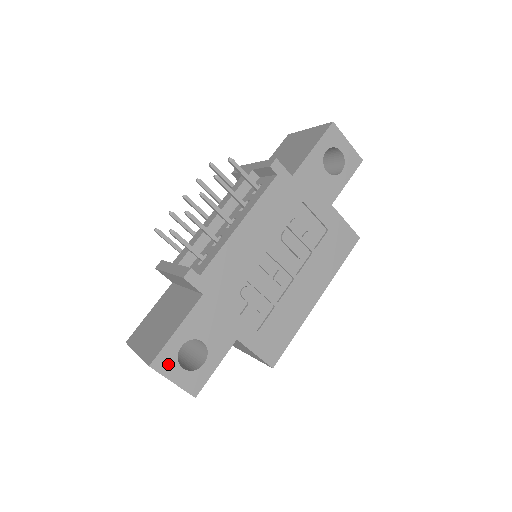
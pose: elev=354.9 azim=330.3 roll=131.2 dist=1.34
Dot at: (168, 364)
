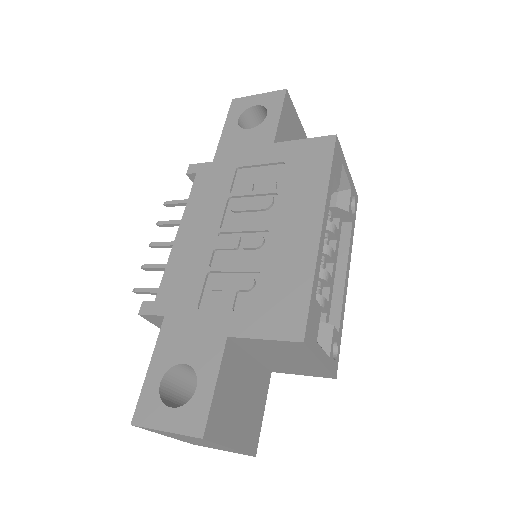
Dot at: (152, 411)
